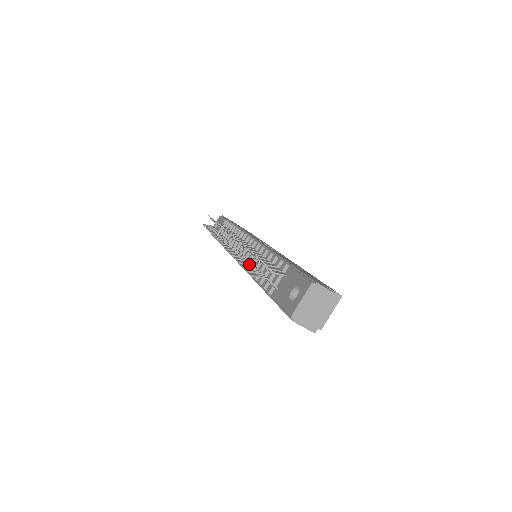
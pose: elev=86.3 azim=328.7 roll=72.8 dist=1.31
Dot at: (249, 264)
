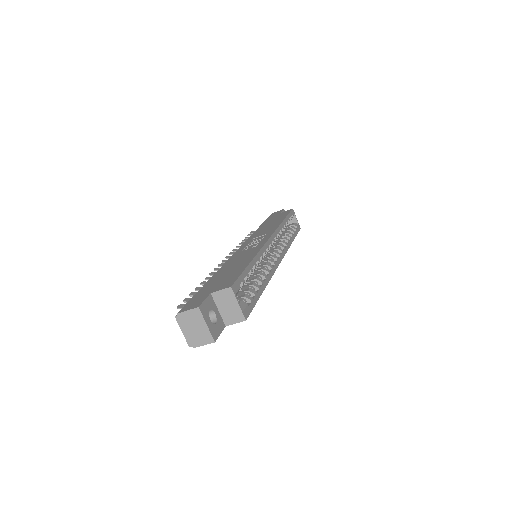
Dot at: occluded
